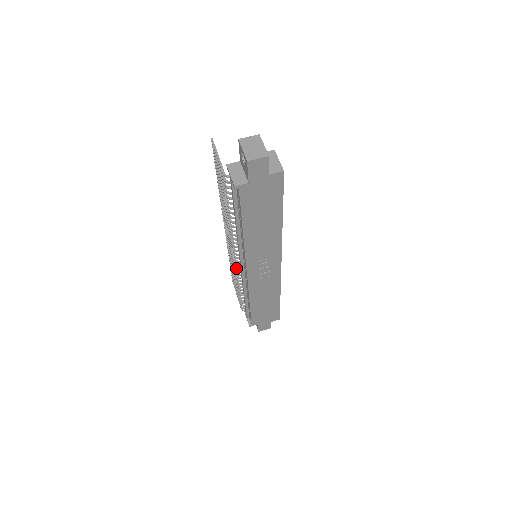
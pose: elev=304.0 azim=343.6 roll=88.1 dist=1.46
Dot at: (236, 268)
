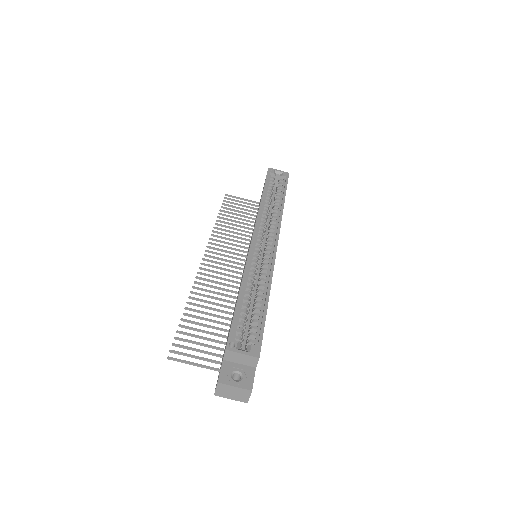
Dot at: occluded
